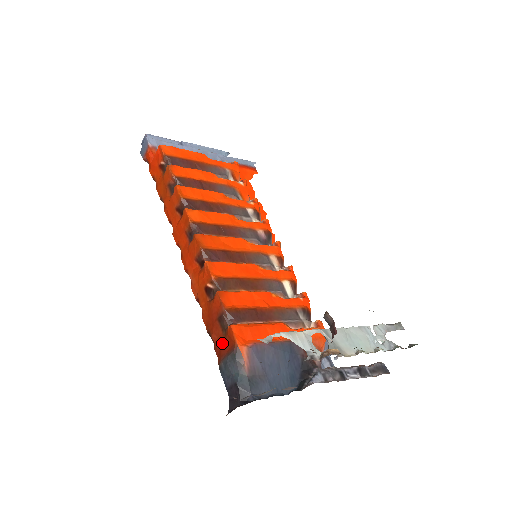
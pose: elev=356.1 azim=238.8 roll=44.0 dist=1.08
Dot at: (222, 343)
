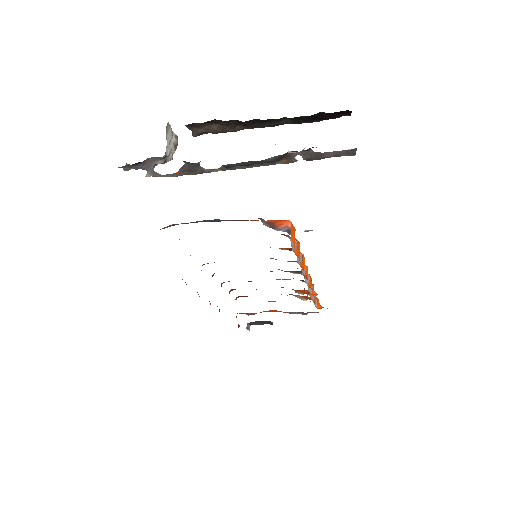
Dot at: occluded
